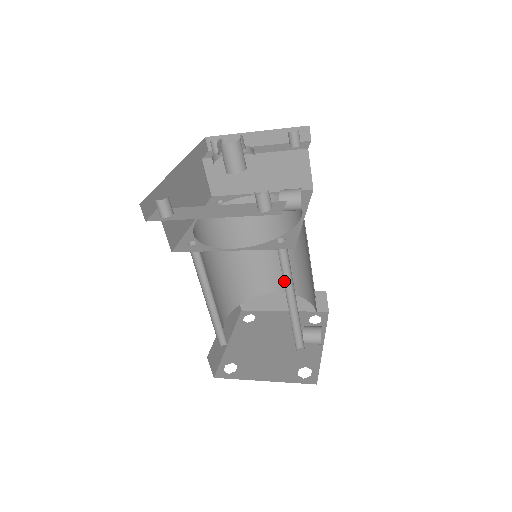
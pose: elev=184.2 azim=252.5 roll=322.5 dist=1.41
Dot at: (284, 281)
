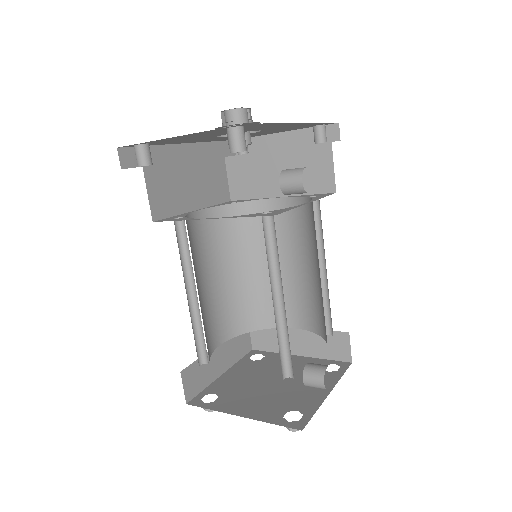
Dot at: (271, 272)
